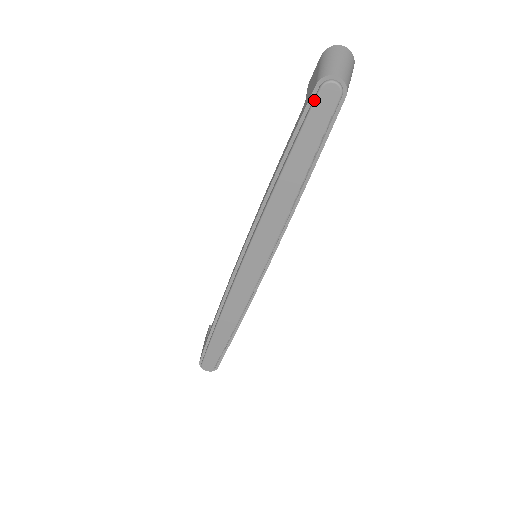
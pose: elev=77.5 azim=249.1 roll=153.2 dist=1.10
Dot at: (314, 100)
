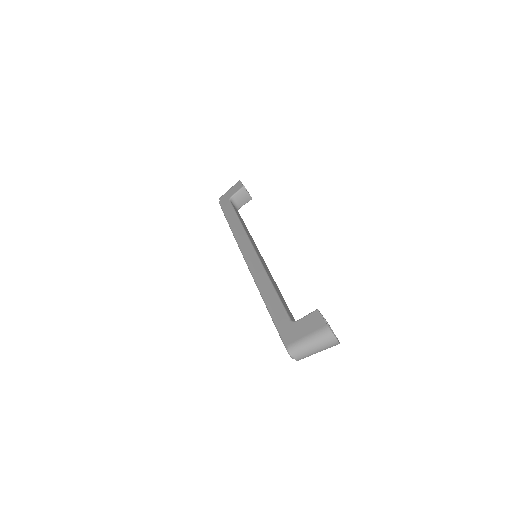
Dot at: (283, 342)
